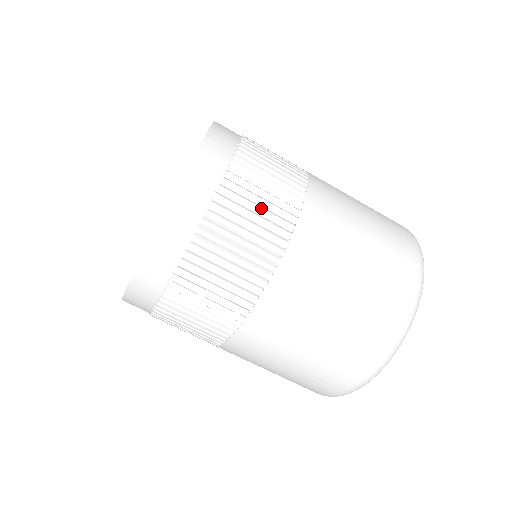
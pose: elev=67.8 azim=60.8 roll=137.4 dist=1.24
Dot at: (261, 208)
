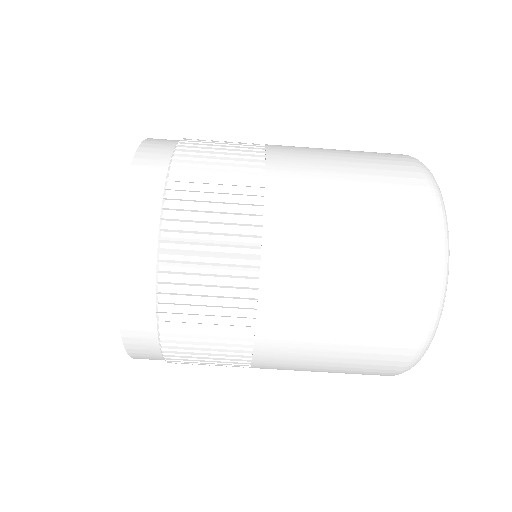
Dot at: (226, 143)
